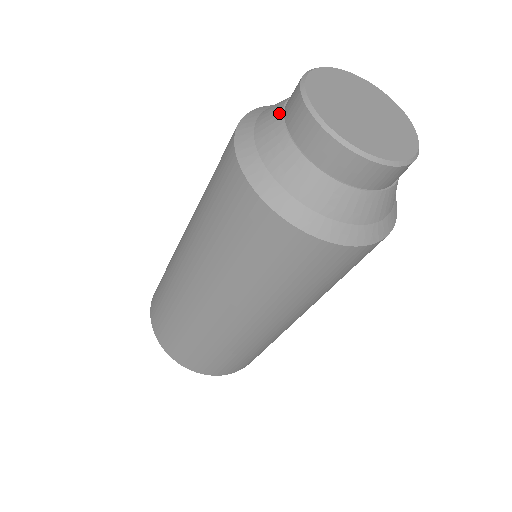
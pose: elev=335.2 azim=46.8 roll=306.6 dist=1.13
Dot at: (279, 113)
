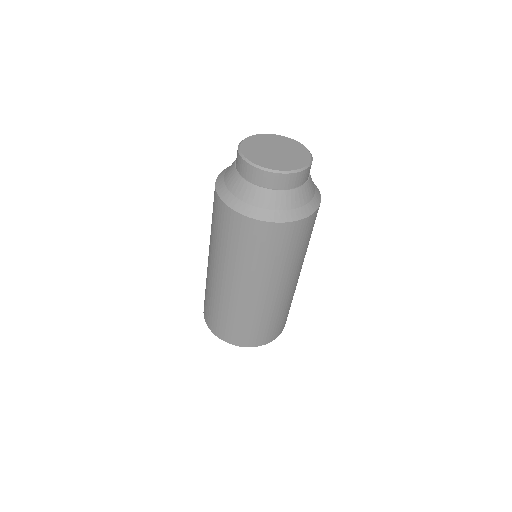
Dot at: occluded
